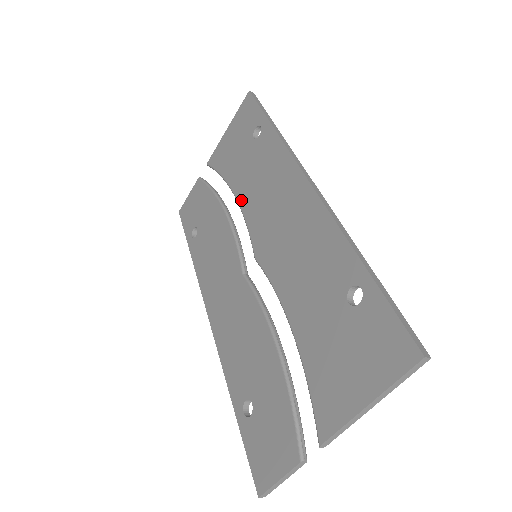
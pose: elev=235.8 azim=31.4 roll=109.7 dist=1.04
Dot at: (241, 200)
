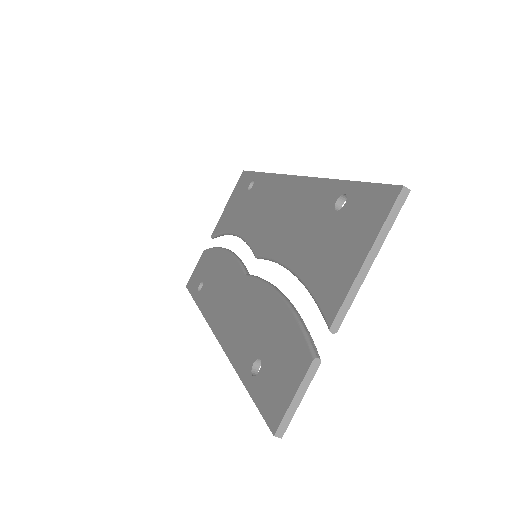
Dot at: (241, 231)
